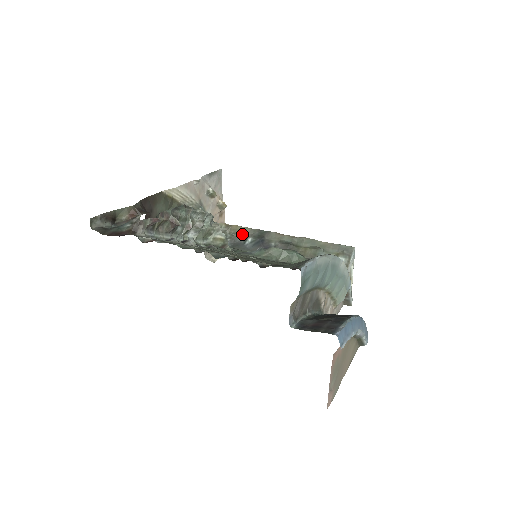
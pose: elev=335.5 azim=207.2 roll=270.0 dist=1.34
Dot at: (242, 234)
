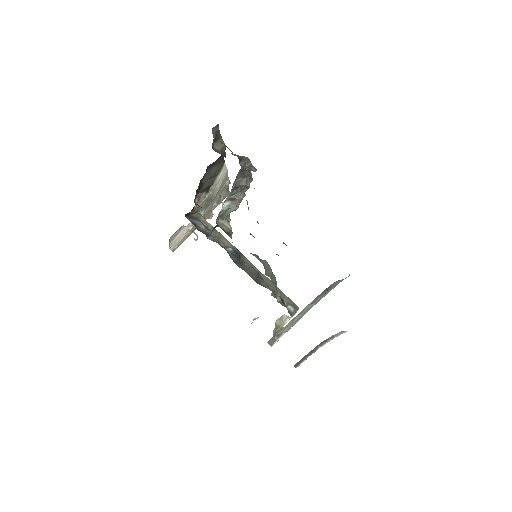
Dot at: (224, 242)
